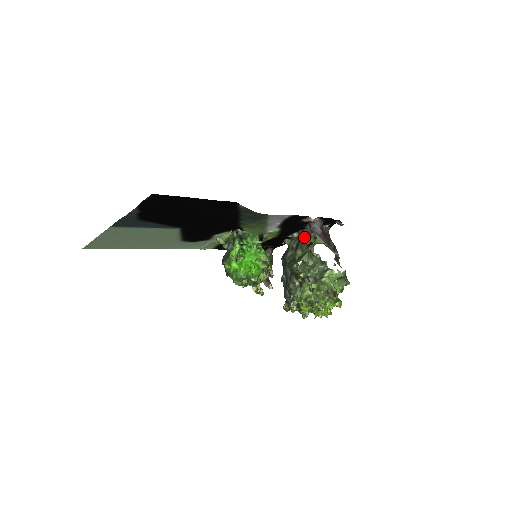
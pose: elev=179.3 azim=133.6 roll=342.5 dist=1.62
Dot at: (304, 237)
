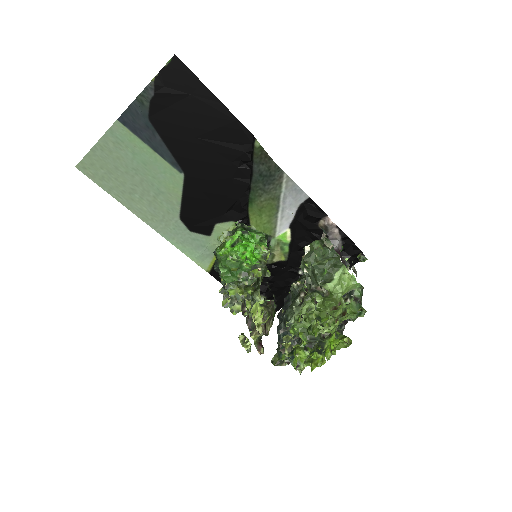
Dot at: occluded
